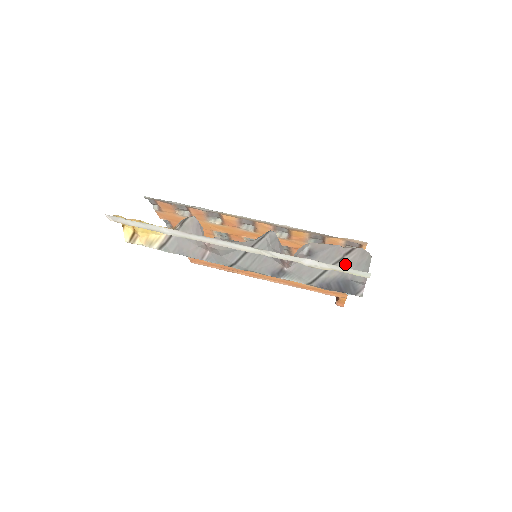
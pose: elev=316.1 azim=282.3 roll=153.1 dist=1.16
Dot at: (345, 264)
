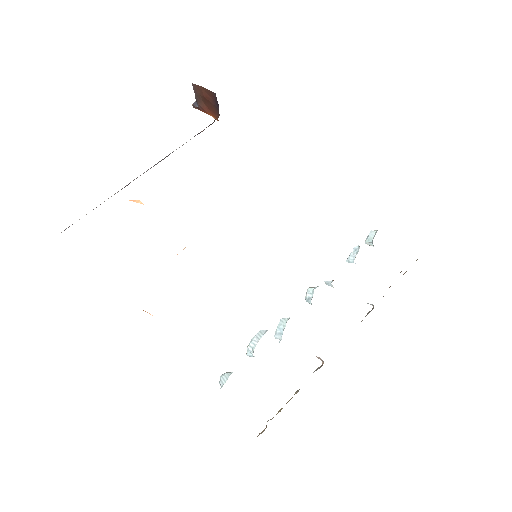
Dot at: occluded
